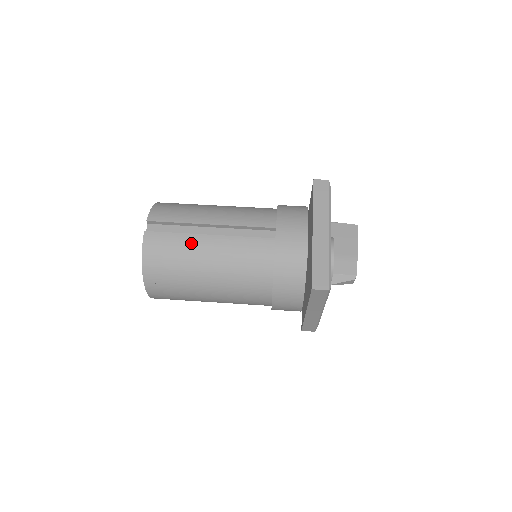
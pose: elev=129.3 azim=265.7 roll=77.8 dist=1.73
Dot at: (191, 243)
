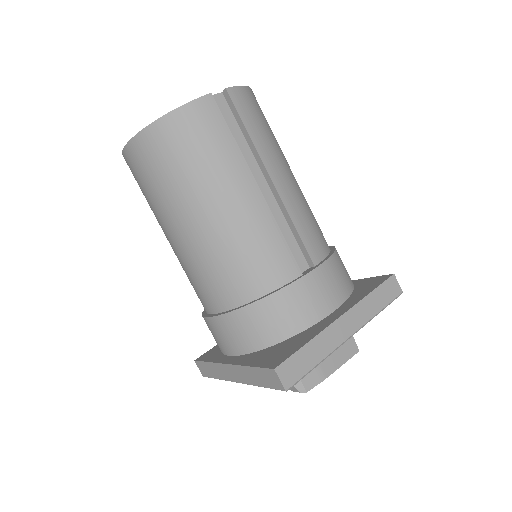
Dot at: (233, 168)
